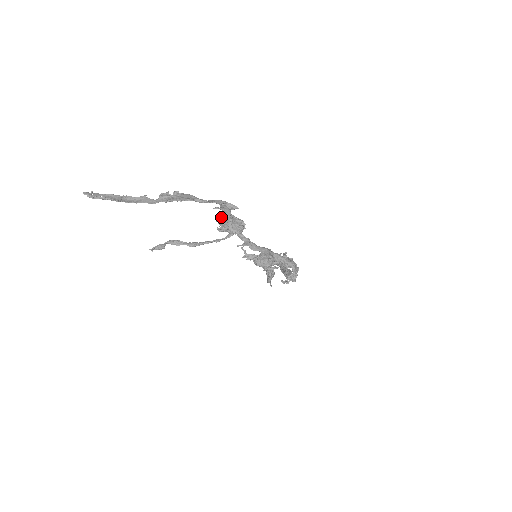
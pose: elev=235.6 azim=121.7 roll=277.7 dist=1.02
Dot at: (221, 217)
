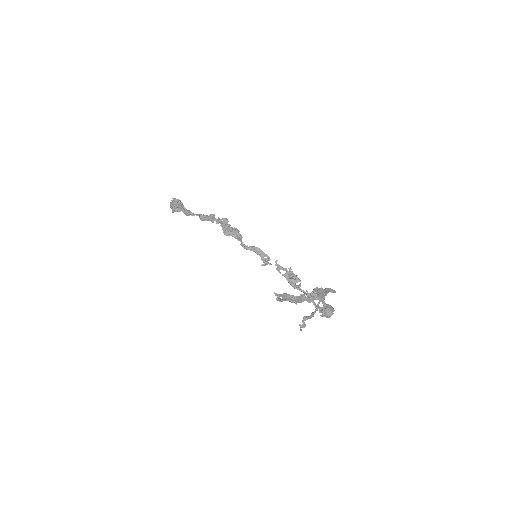
Dot at: occluded
